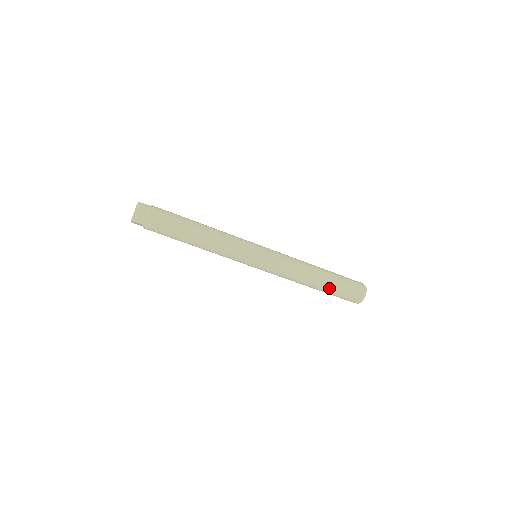
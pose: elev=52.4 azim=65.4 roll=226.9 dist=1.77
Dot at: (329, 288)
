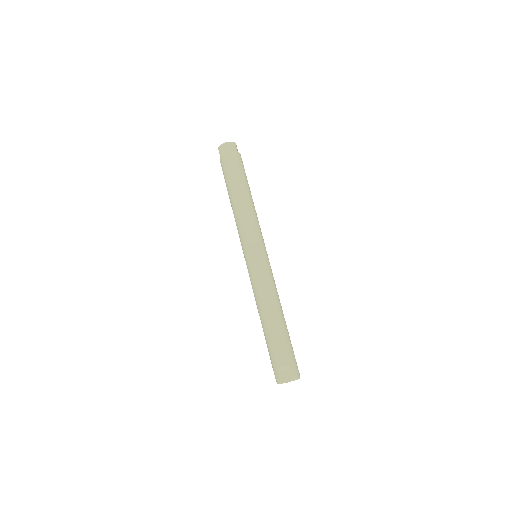
Dot at: (269, 338)
